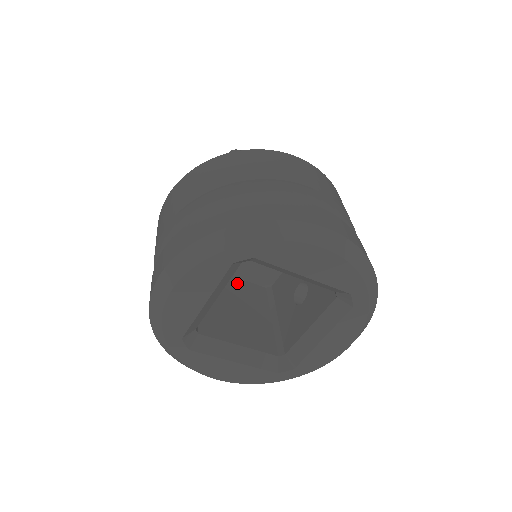
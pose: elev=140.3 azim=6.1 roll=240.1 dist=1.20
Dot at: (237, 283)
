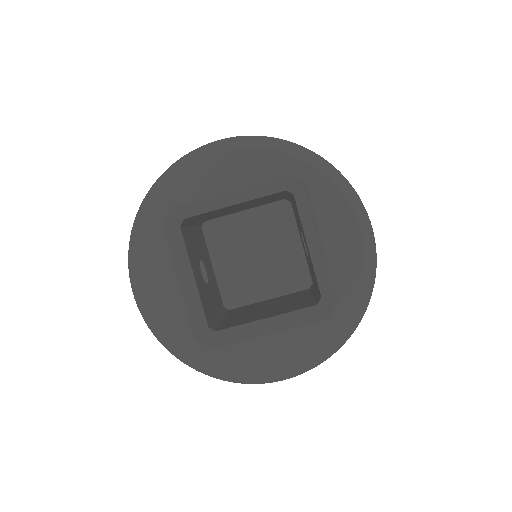
Dot at: (273, 300)
